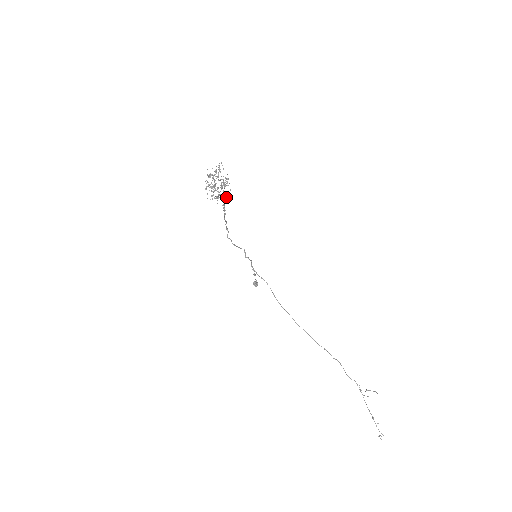
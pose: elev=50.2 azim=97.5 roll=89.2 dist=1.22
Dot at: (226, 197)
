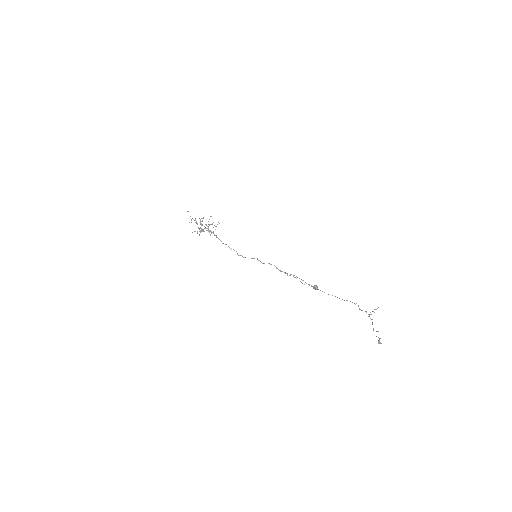
Dot at: (208, 229)
